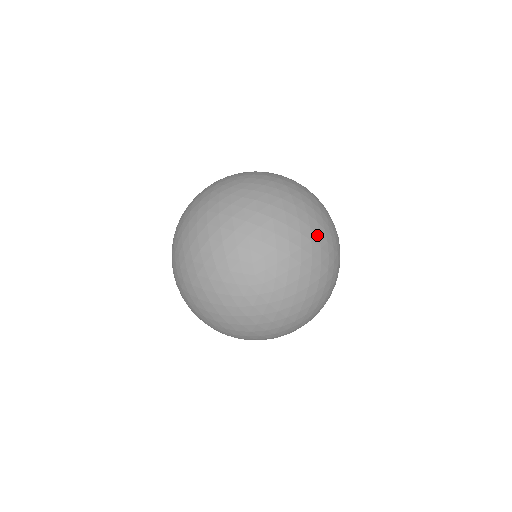
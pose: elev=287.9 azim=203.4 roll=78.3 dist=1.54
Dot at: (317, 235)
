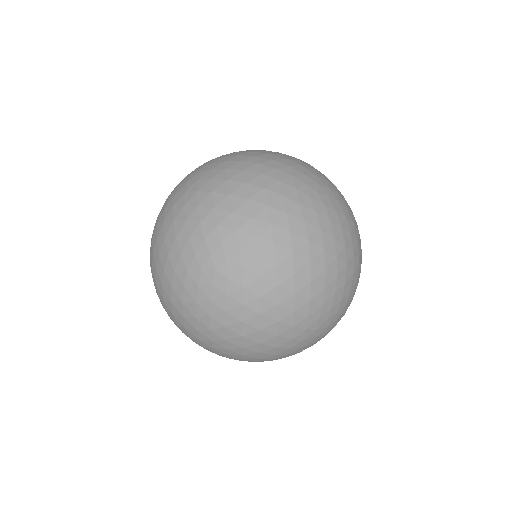
Dot at: occluded
